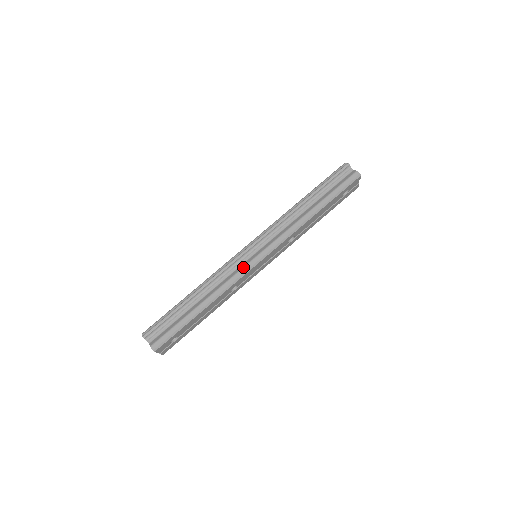
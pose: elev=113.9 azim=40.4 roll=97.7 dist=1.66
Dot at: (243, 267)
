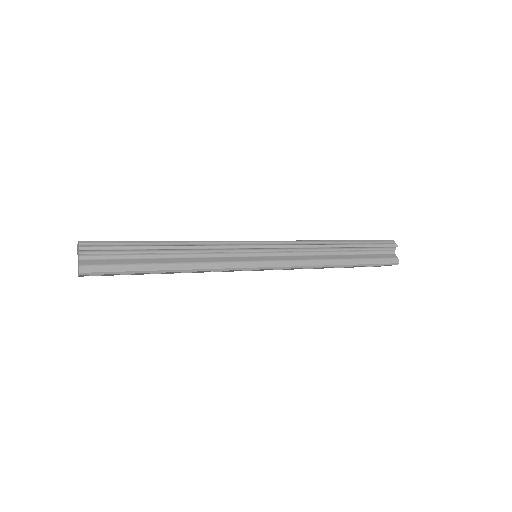
Dot at: (241, 261)
